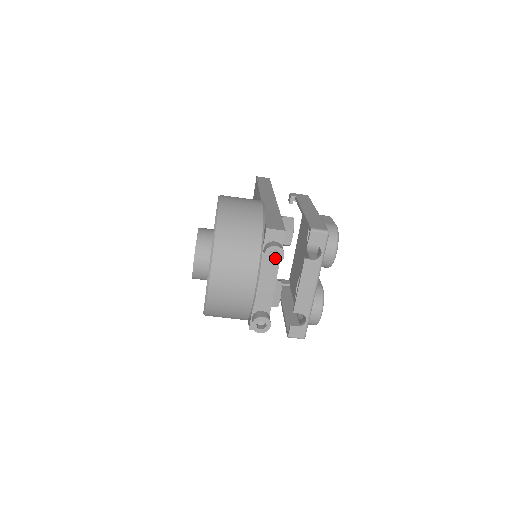
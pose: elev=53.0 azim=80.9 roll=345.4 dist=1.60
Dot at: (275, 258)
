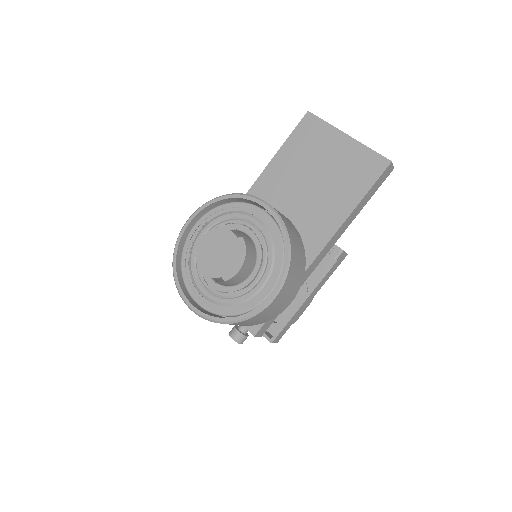
Dot at: occluded
